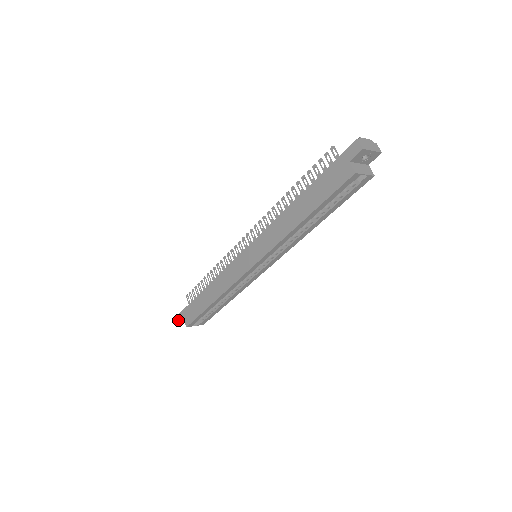
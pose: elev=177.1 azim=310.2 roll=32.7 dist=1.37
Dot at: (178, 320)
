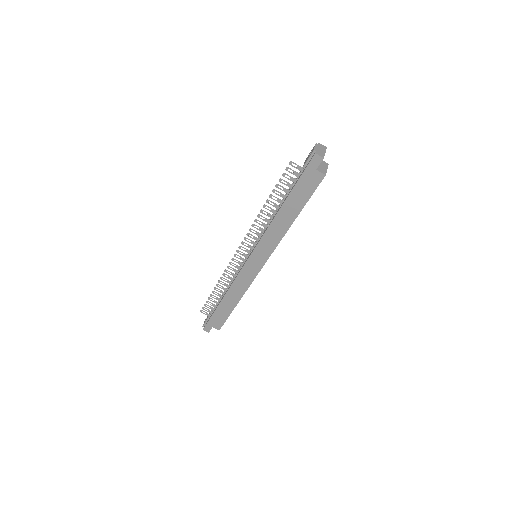
Dot at: (207, 331)
